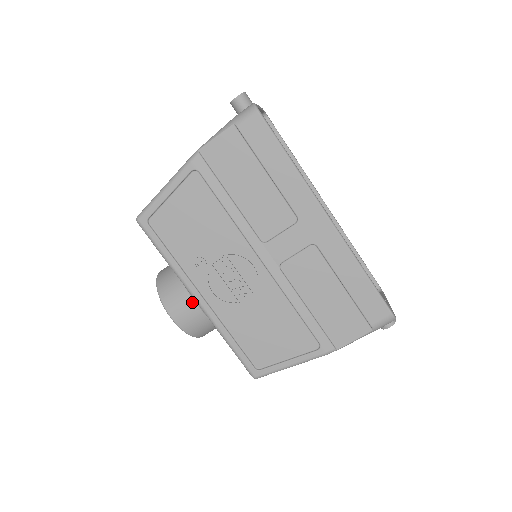
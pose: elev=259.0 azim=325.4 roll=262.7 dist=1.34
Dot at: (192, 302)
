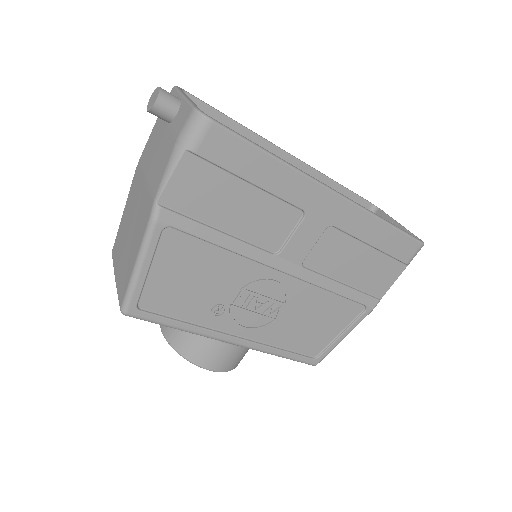
Dot at: (226, 346)
